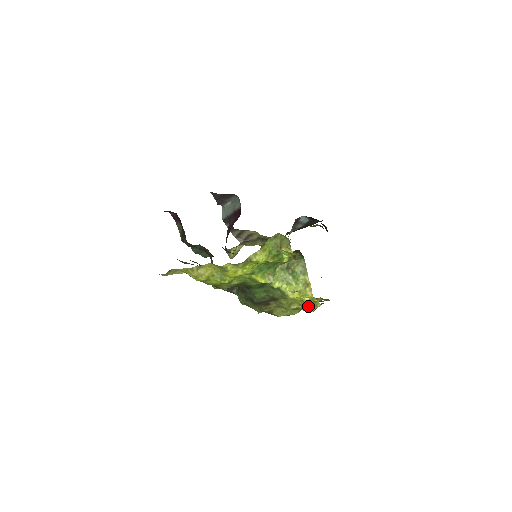
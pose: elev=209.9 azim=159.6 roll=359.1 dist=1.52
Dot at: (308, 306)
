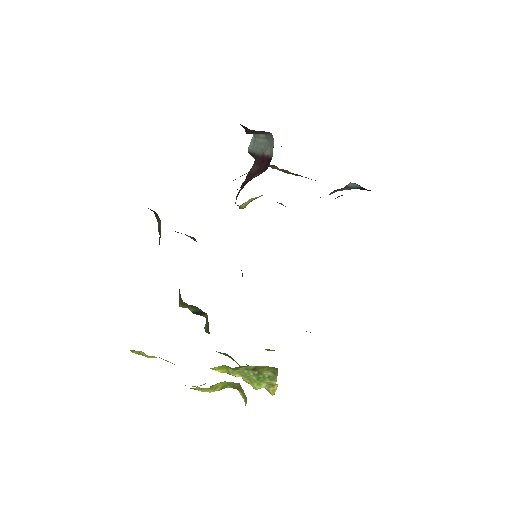
Dot at: occluded
